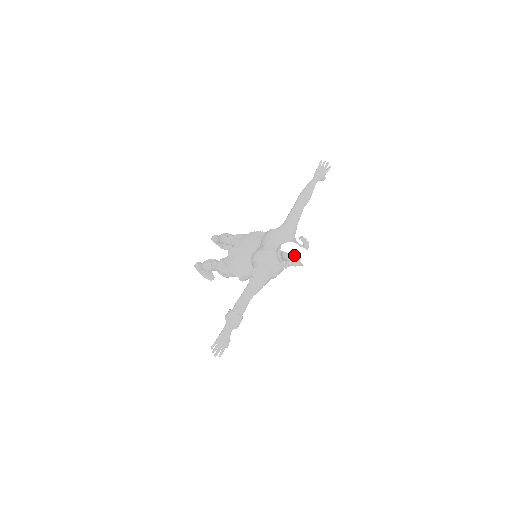
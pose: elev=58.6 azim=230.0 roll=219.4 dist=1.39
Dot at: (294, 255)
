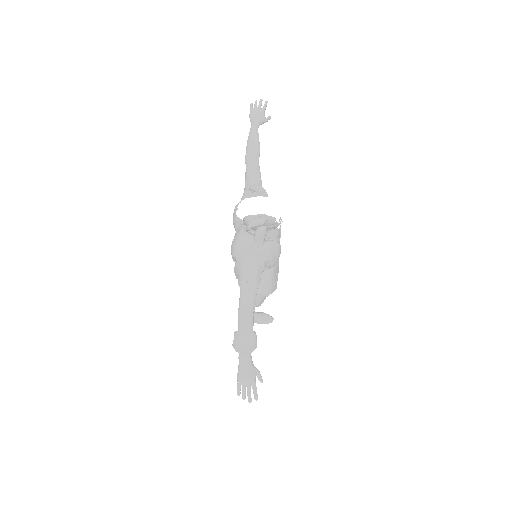
Dot at: (251, 213)
